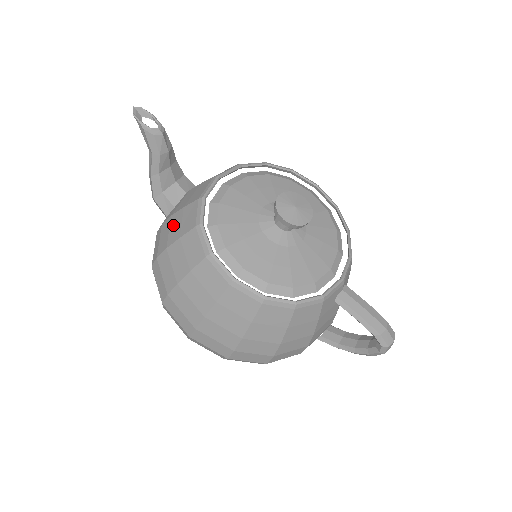
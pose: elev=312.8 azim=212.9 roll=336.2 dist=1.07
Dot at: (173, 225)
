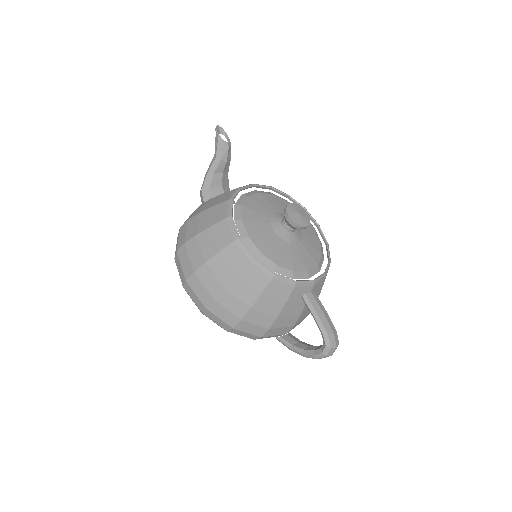
Dot at: (210, 202)
